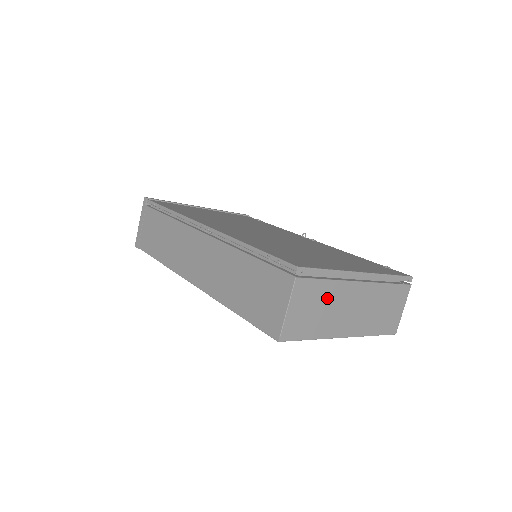
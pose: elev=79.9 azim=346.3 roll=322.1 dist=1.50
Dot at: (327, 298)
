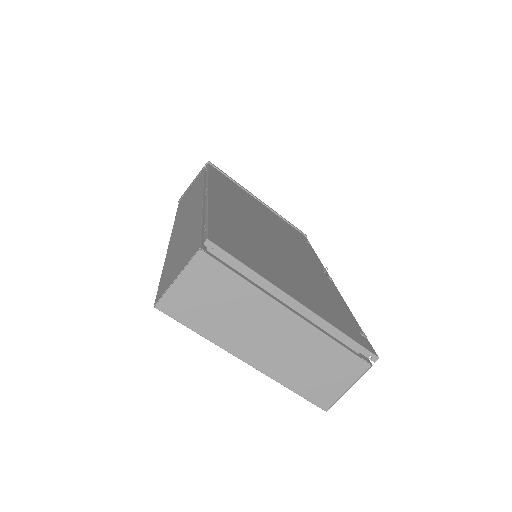
Dot at: (236, 300)
